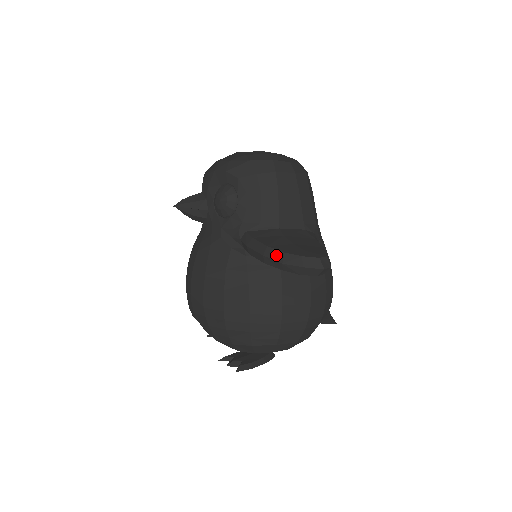
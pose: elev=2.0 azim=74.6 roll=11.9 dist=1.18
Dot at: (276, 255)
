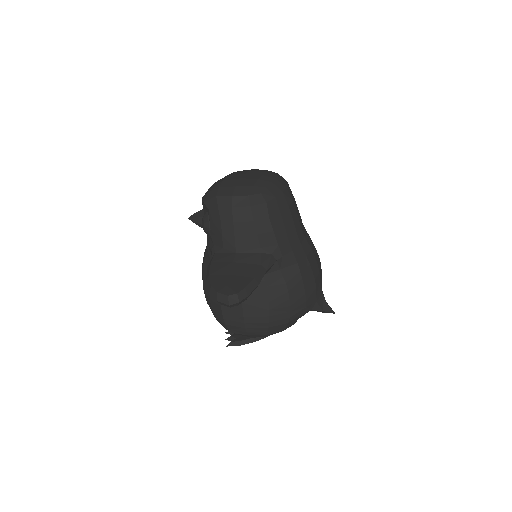
Dot at: (208, 285)
